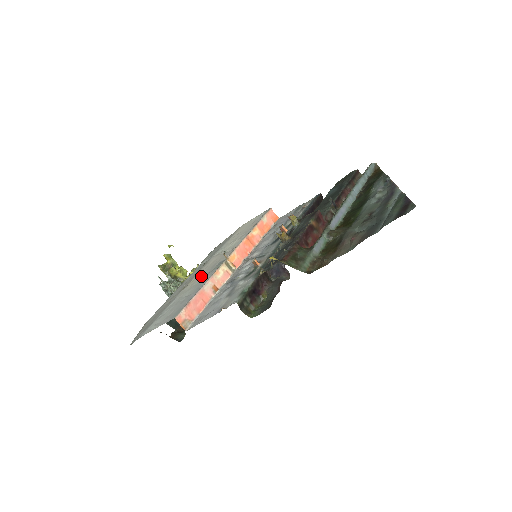
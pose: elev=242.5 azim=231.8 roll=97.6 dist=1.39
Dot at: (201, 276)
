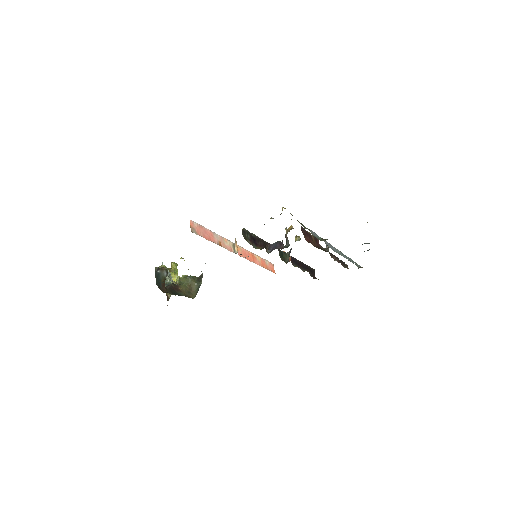
Dot at: occluded
